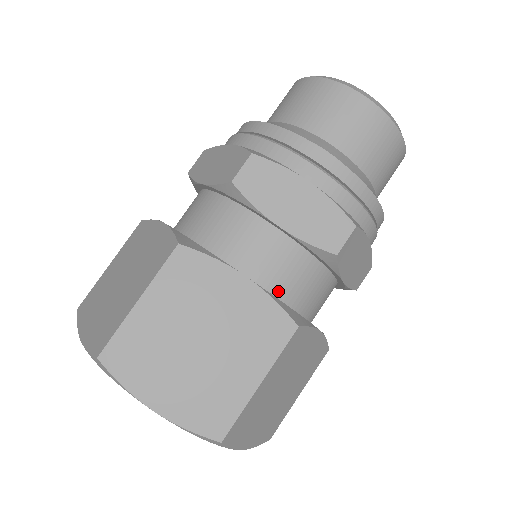
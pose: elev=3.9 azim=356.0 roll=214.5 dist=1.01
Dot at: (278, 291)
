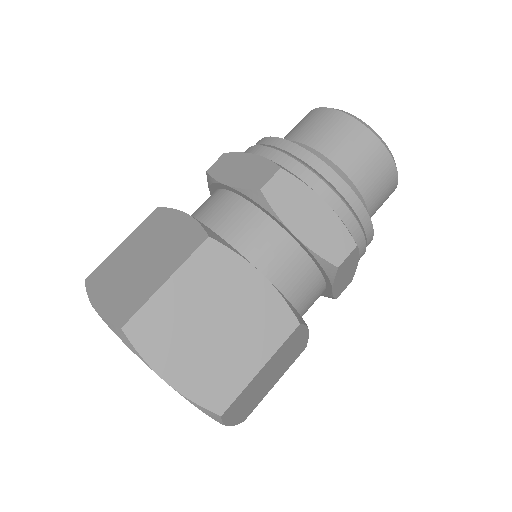
Dot at: (219, 232)
